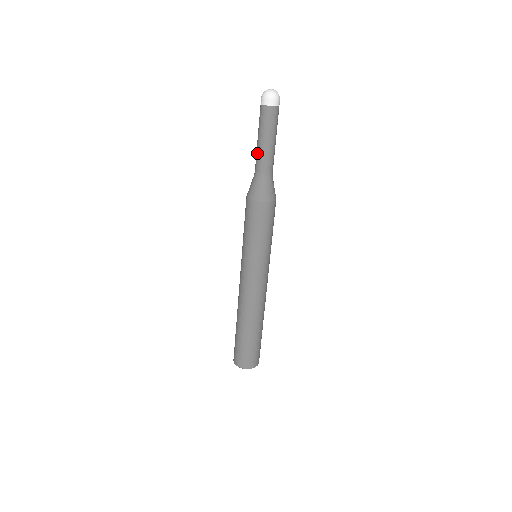
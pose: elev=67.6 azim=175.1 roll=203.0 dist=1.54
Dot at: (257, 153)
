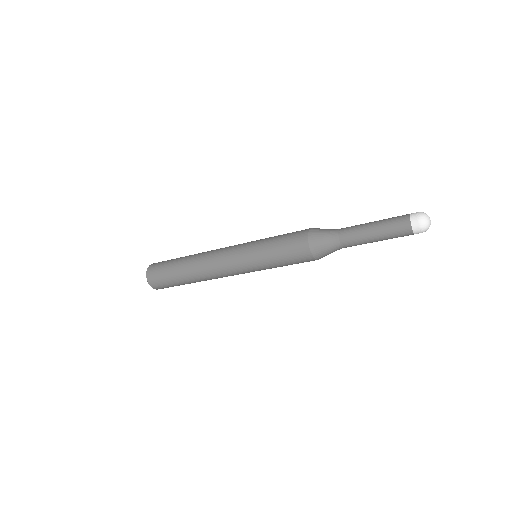
Dot at: (358, 229)
